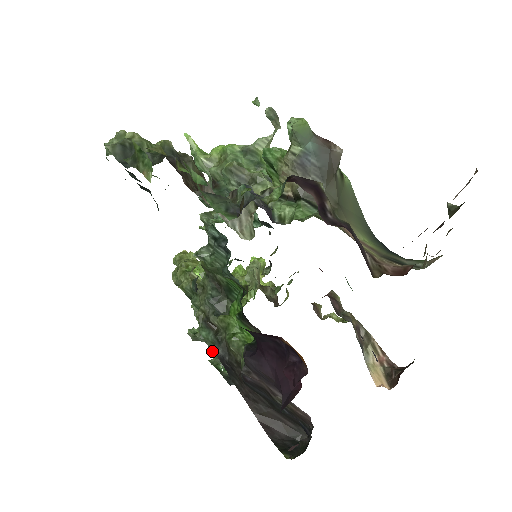
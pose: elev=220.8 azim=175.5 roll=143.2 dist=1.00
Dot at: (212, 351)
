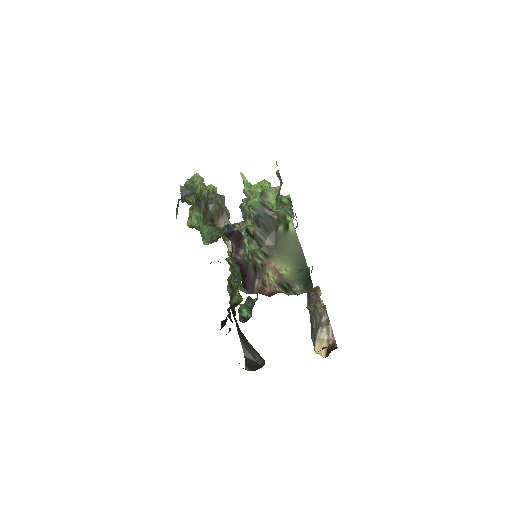
Dot at: occluded
